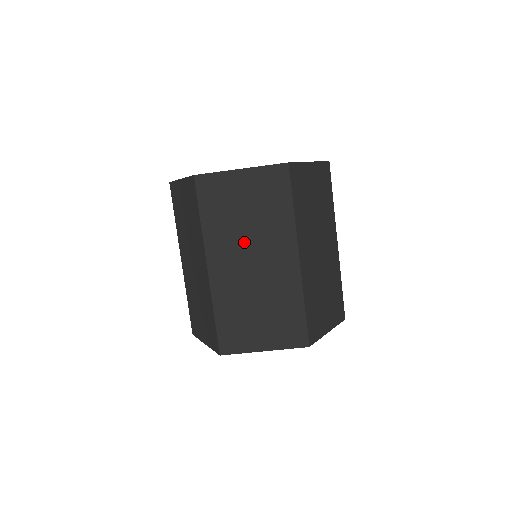
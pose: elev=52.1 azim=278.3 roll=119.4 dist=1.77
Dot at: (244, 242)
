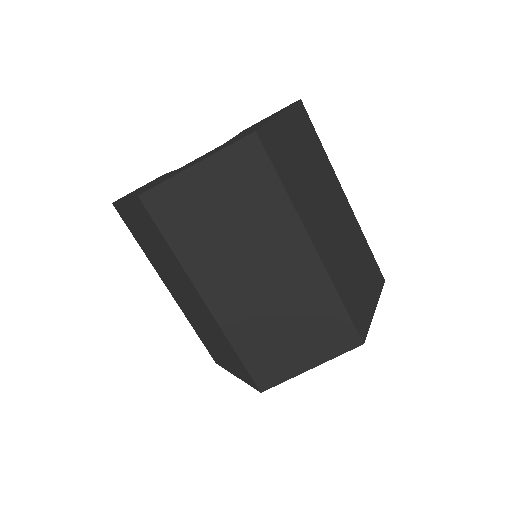
Dot at: (237, 254)
